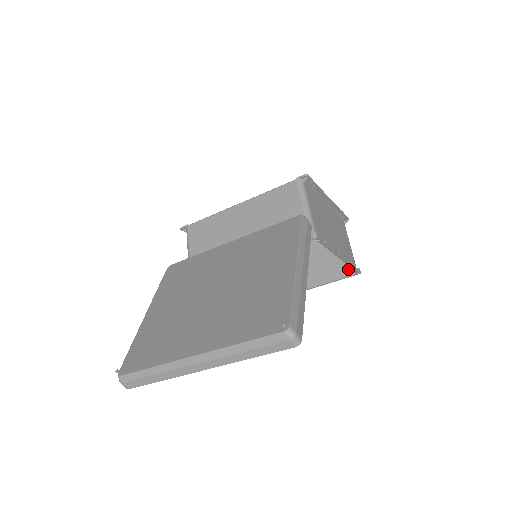
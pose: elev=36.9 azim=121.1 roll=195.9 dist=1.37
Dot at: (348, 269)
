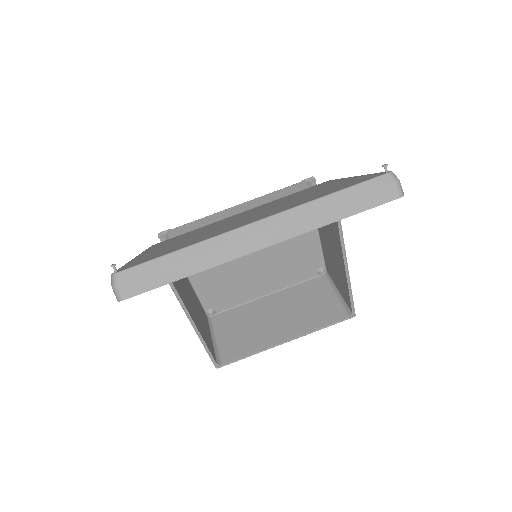
Dot at: (340, 313)
